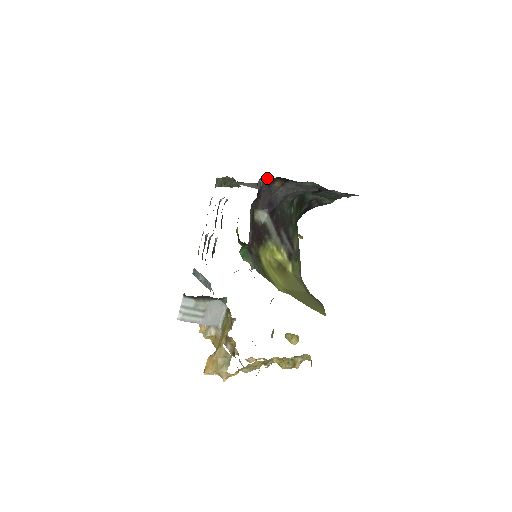
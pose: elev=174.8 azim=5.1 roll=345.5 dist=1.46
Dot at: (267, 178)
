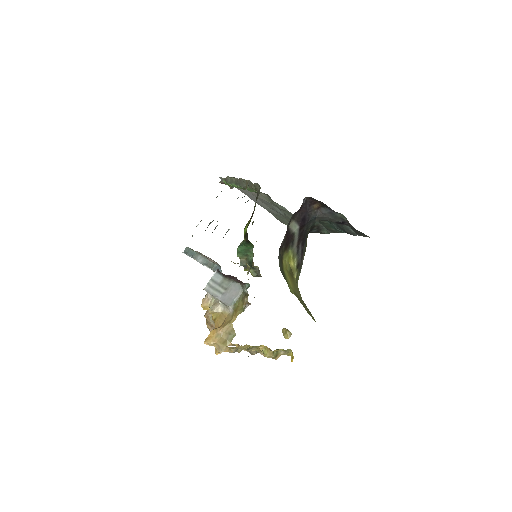
Dot at: (312, 199)
